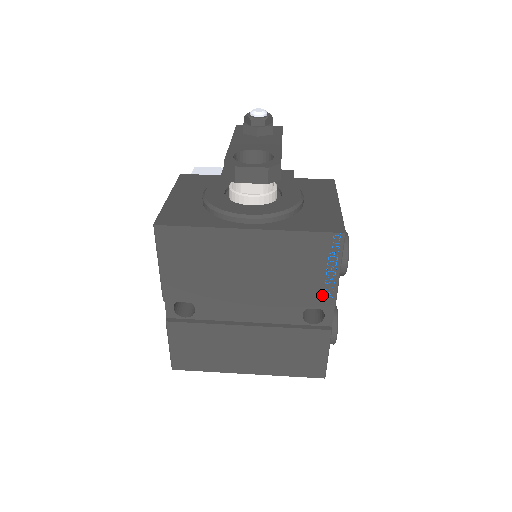
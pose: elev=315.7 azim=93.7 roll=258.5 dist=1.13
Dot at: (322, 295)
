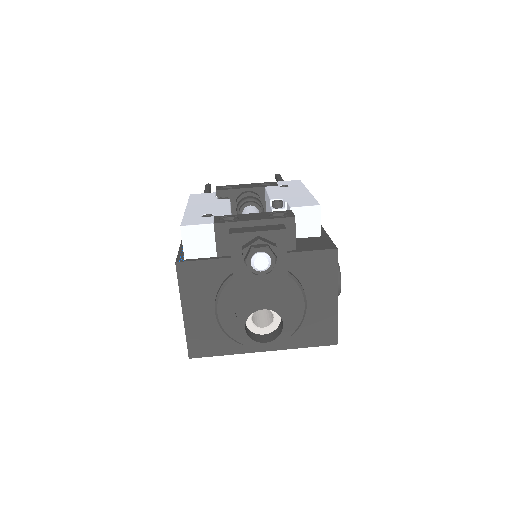
Dot at: occluded
